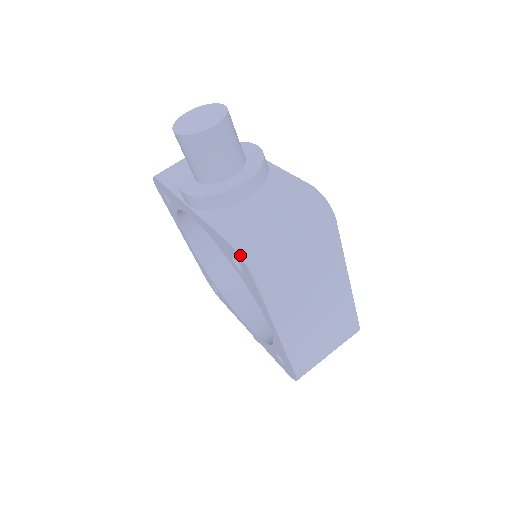
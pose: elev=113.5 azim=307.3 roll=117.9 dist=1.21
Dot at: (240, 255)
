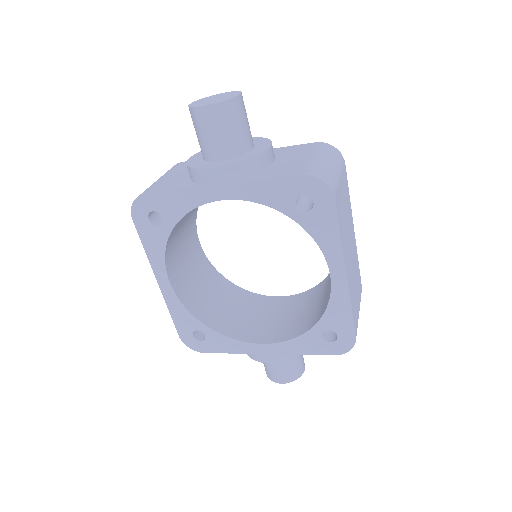
Dot at: (320, 178)
